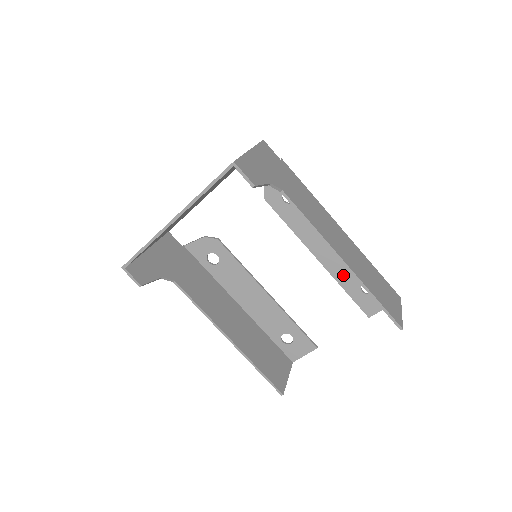
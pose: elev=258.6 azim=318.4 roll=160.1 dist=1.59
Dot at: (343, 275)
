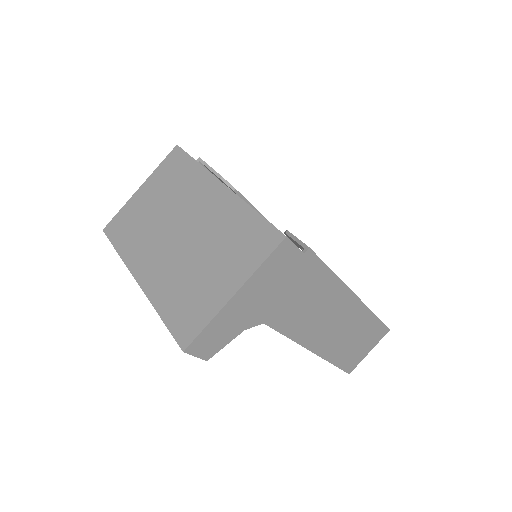
Dot at: occluded
